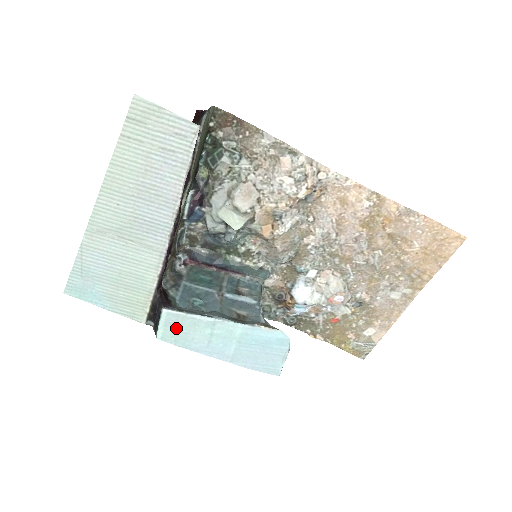
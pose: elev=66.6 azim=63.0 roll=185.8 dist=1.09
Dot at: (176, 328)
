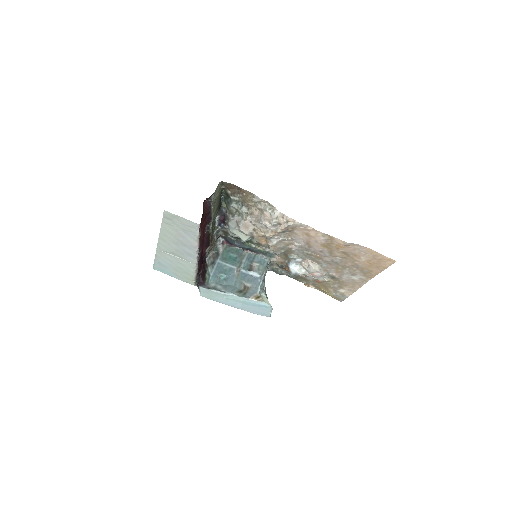
Dot at: (208, 294)
